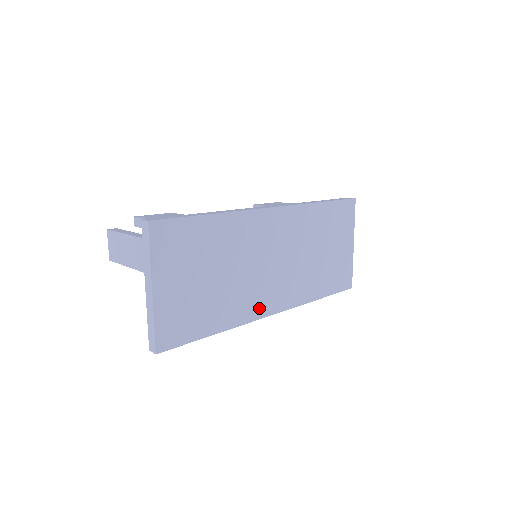
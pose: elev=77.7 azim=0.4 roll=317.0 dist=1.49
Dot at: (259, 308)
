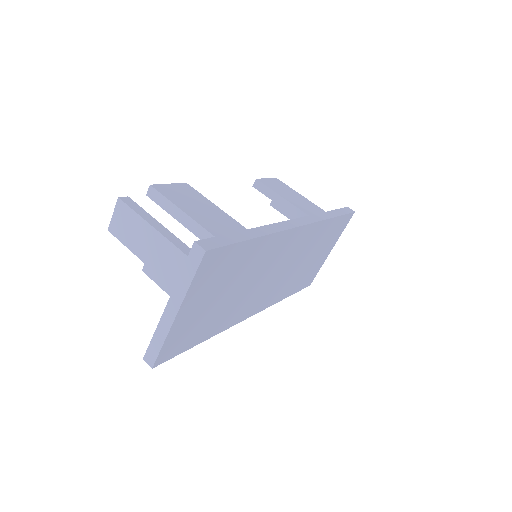
Dot at: (244, 313)
